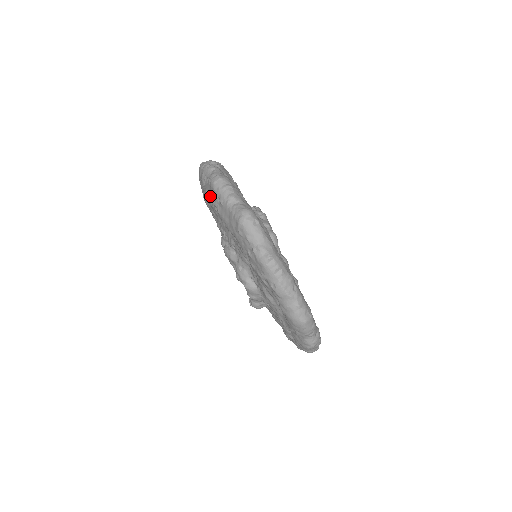
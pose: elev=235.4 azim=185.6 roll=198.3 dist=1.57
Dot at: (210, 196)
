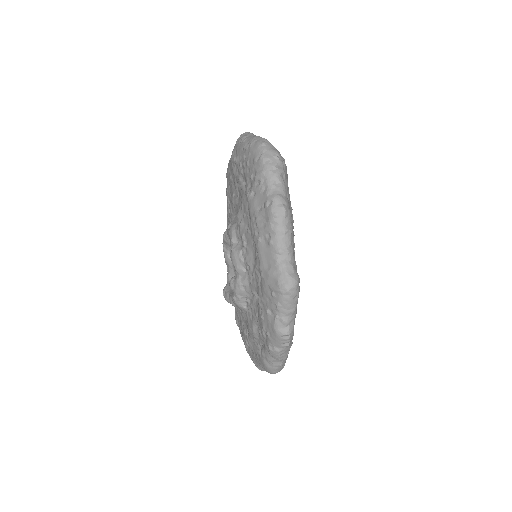
Dot at: (258, 213)
